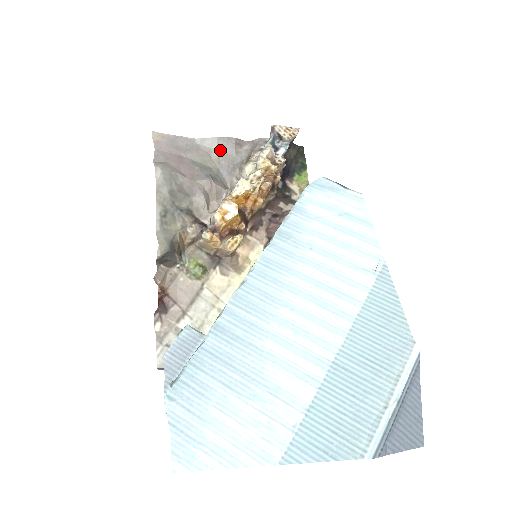
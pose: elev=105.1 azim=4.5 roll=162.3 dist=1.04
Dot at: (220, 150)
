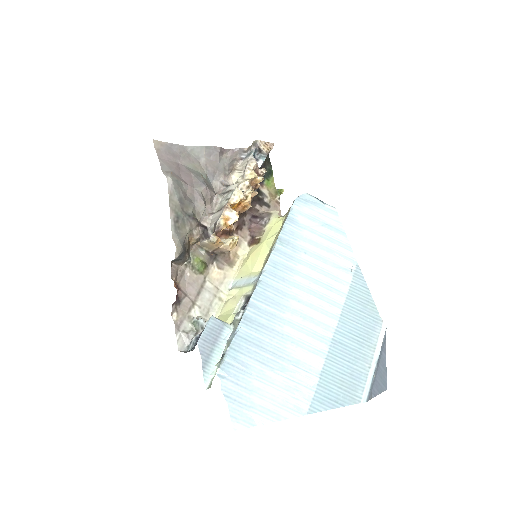
Dot at: (207, 157)
